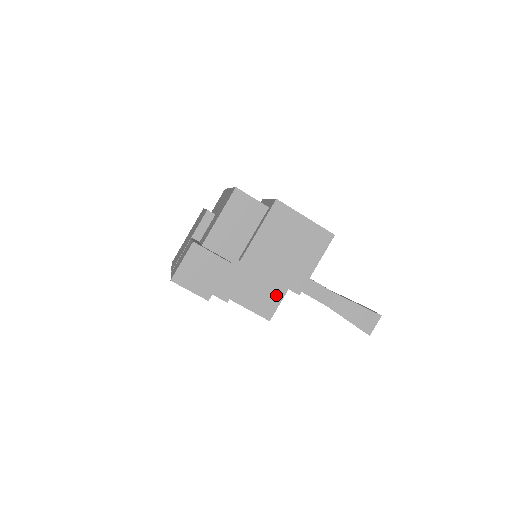
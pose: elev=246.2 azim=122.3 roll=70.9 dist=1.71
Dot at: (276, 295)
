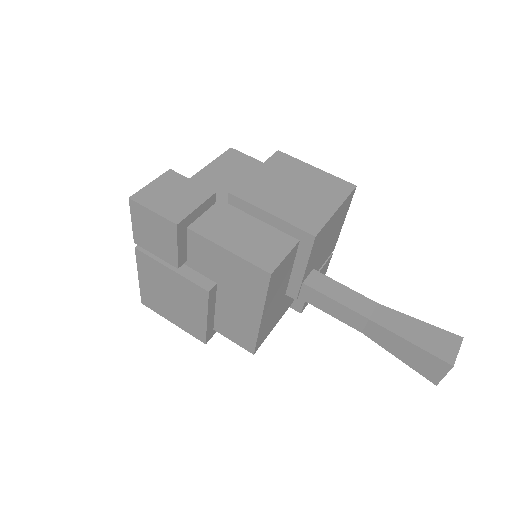
Dot at: (281, 245)
